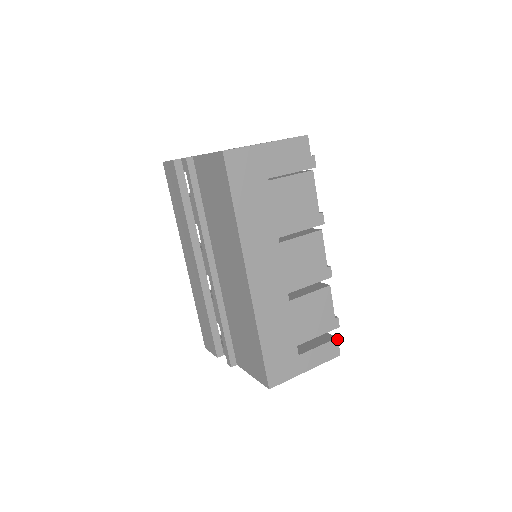
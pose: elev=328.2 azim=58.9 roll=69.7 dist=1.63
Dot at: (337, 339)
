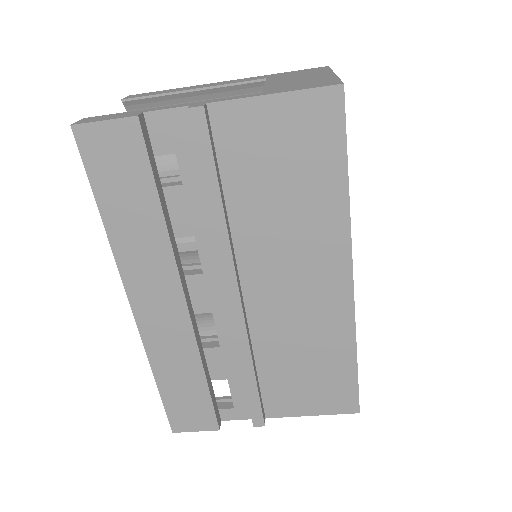
Dot at: occluded
